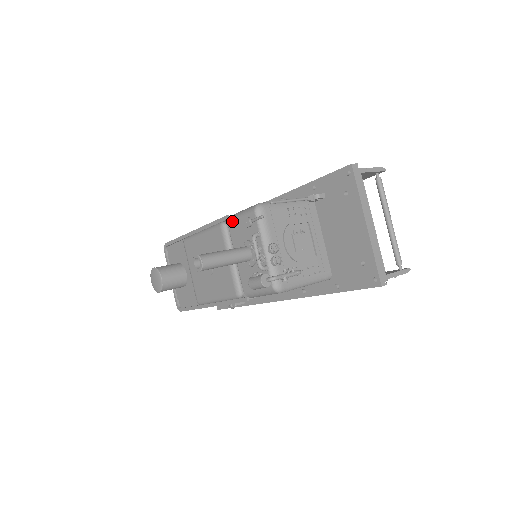
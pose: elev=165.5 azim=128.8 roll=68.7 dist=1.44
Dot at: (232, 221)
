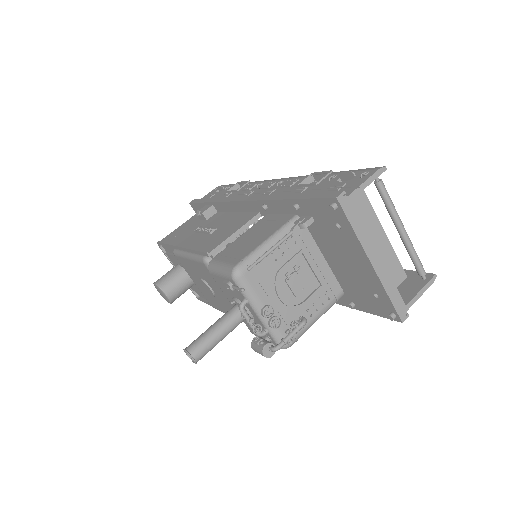
Dot at: (213, 274)
